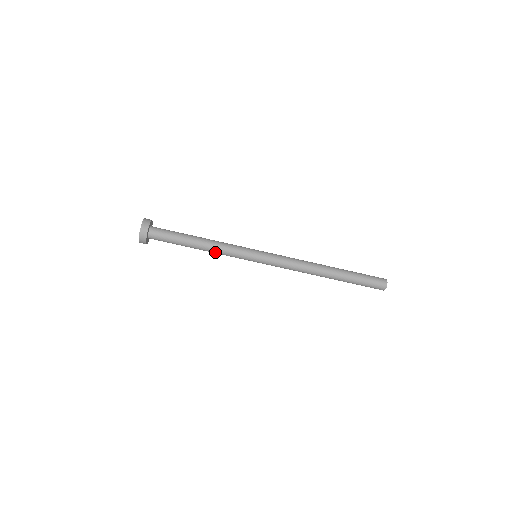
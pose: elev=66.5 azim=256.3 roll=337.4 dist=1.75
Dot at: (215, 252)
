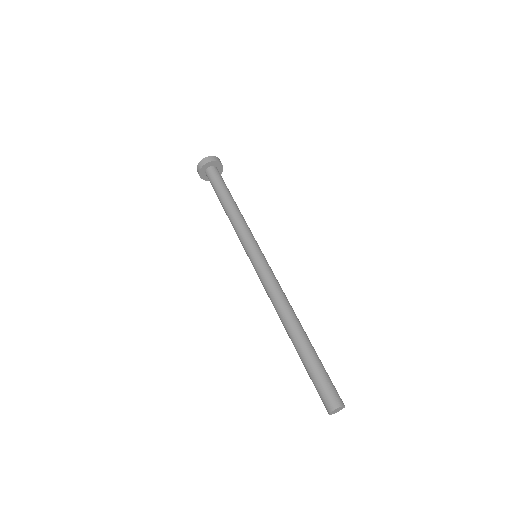
Dot at: (240, 216)
